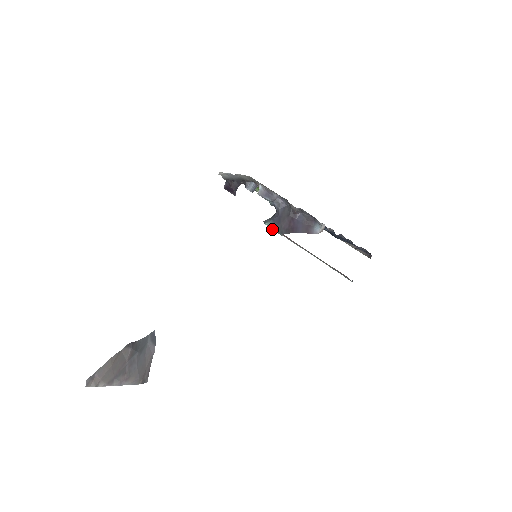
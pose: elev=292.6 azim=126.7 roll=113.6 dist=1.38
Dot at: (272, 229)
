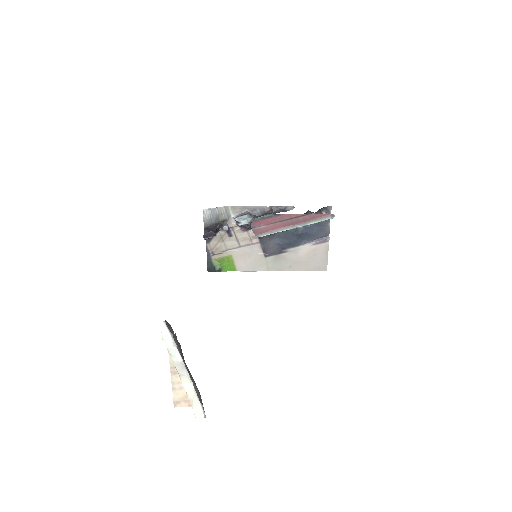
Dot at: (262, 216)
